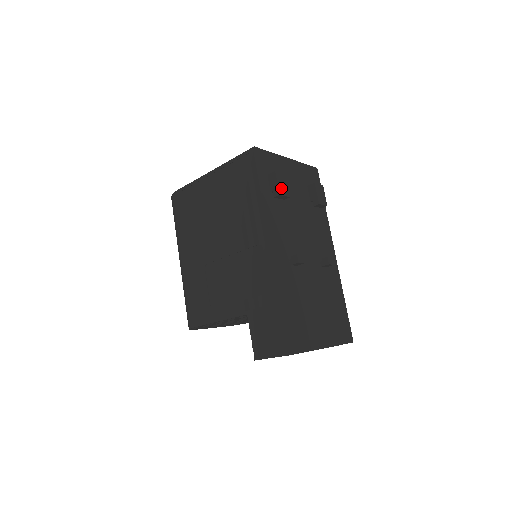
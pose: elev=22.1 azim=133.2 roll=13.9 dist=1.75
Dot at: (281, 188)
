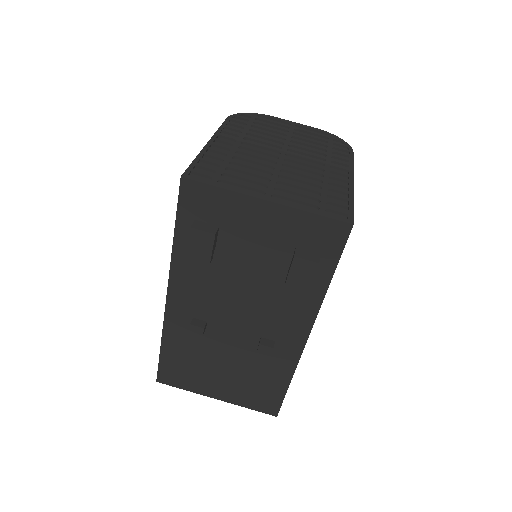
Dot at: (194, 250)
